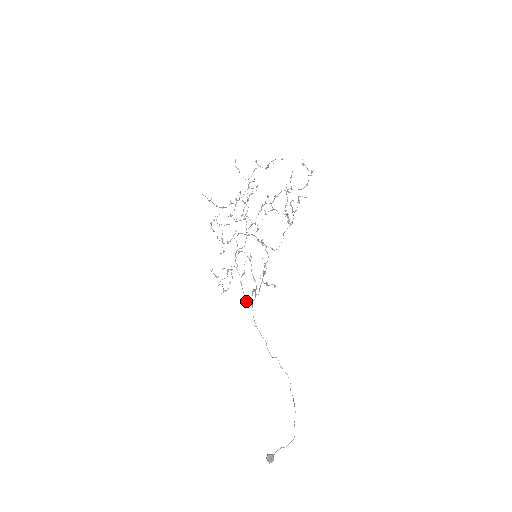
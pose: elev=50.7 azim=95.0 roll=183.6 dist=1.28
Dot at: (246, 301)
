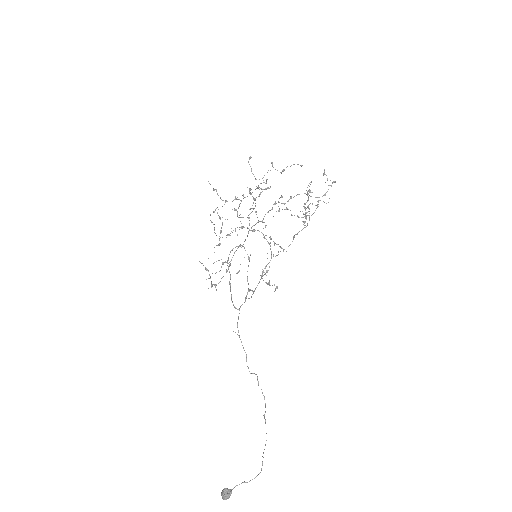
Dot at: (233, 304)
